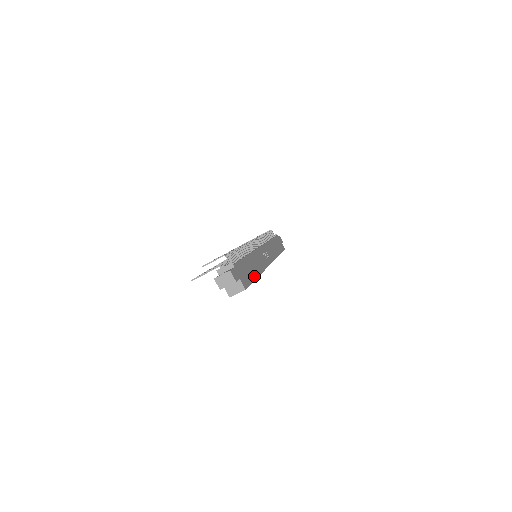
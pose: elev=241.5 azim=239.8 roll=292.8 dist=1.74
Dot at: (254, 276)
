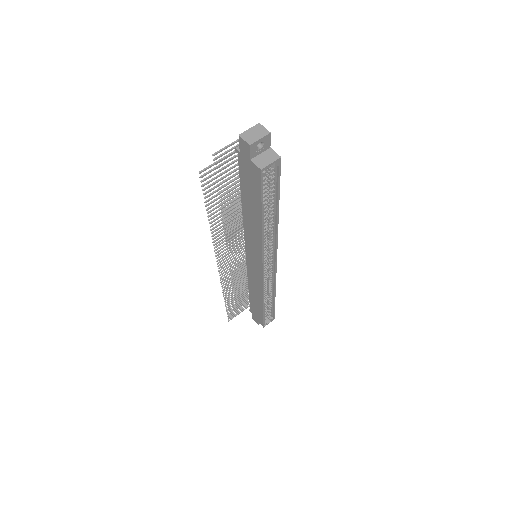
Dot at: (276, 200)
